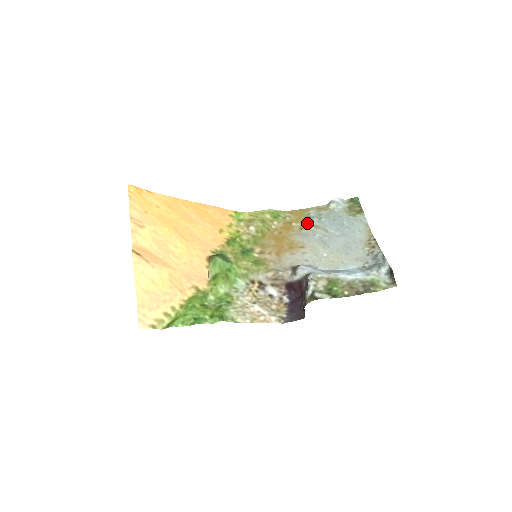
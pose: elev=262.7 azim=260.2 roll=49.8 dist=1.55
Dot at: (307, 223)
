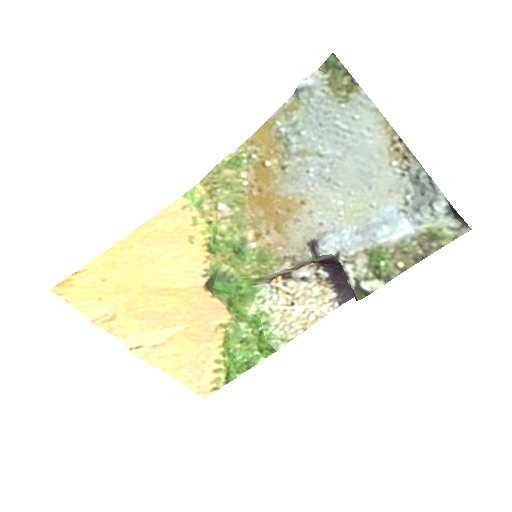
Dot at: (285, 153)
